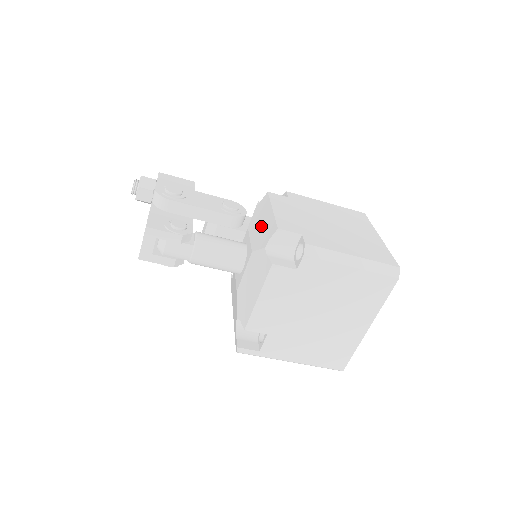
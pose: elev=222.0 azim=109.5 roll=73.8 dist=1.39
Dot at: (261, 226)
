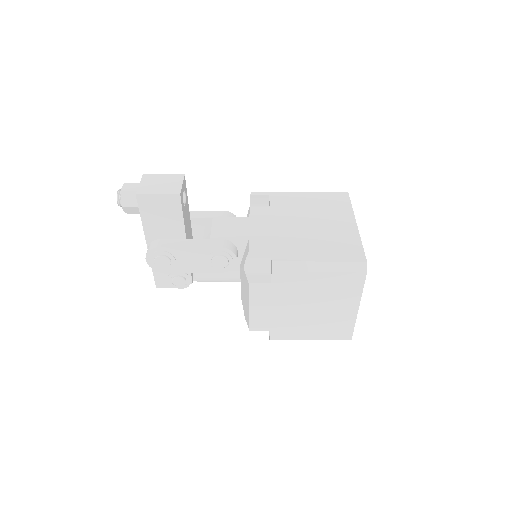
Dot at: (244, 299)
